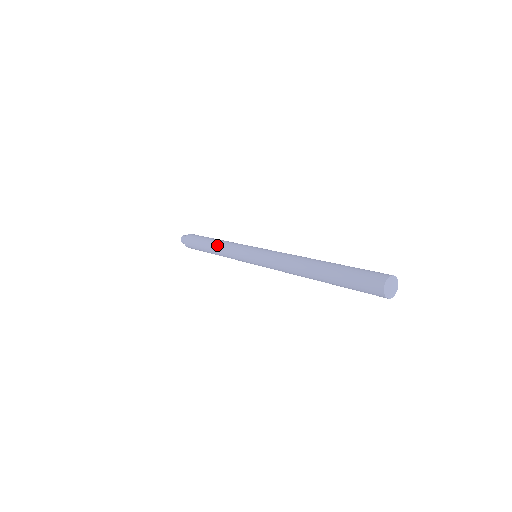
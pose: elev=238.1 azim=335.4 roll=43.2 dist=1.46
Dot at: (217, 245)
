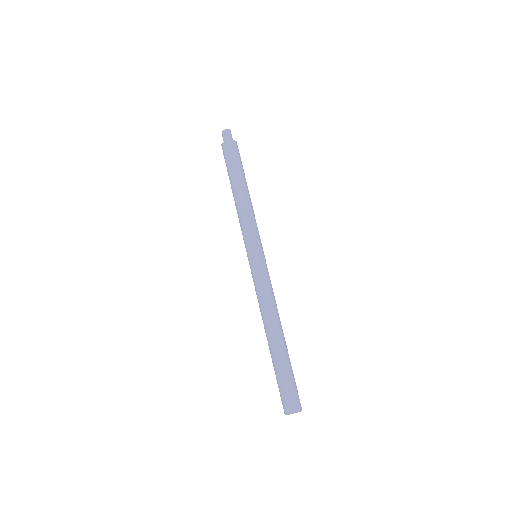
Dot at: (243, 201)
